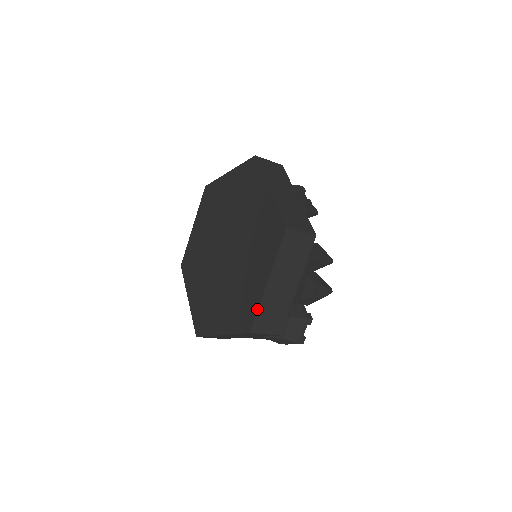
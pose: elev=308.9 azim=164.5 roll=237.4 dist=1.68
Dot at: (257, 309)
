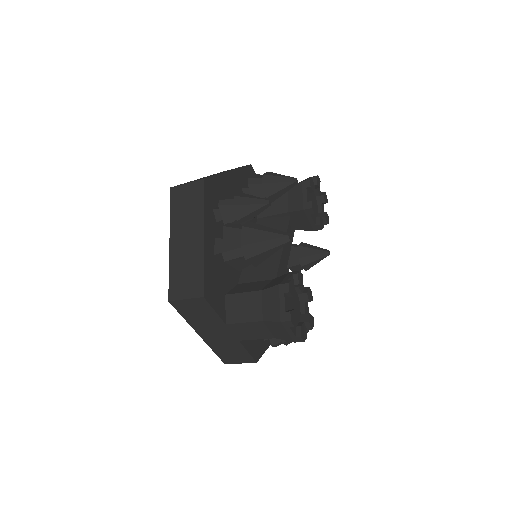
Dot at: (169, 274)
